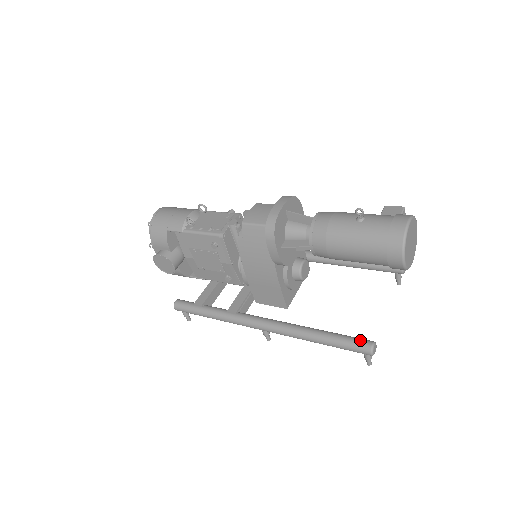
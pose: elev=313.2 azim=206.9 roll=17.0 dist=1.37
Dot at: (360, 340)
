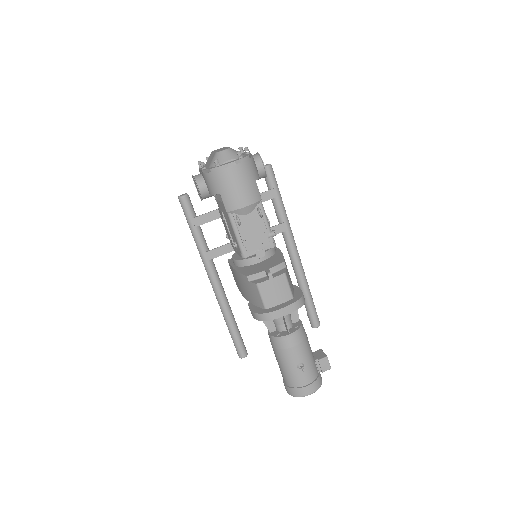
Dot at: (242, 350)
